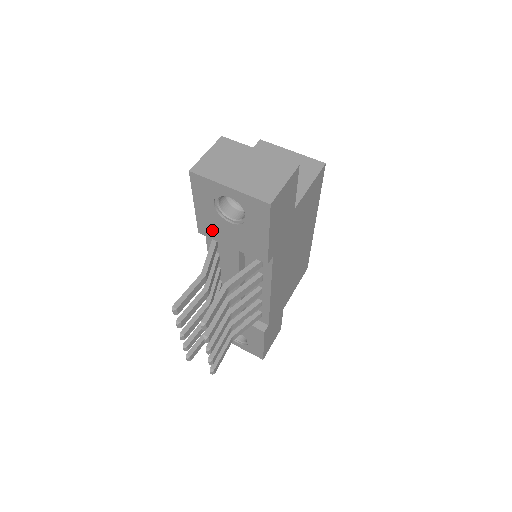
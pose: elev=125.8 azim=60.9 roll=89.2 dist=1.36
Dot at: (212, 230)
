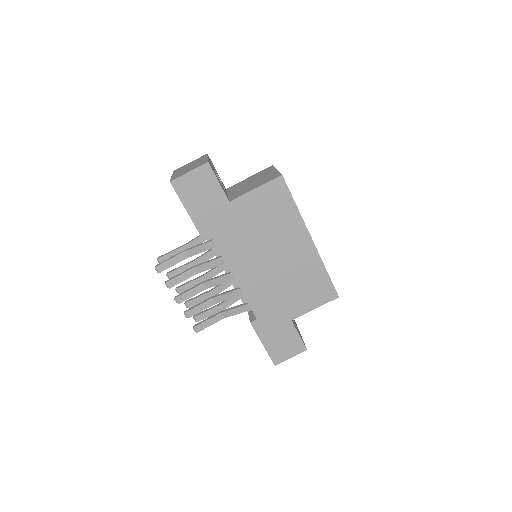
Dot at: occluded
